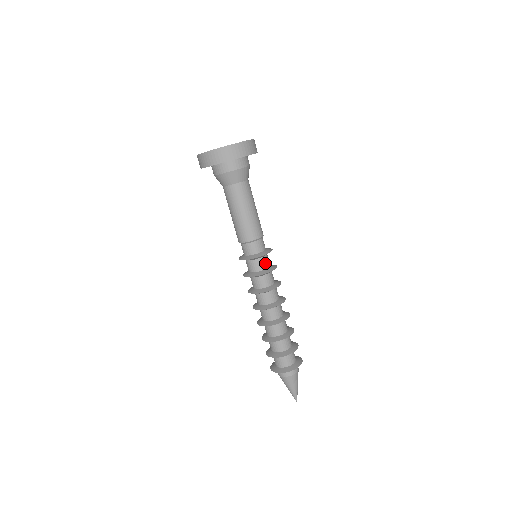
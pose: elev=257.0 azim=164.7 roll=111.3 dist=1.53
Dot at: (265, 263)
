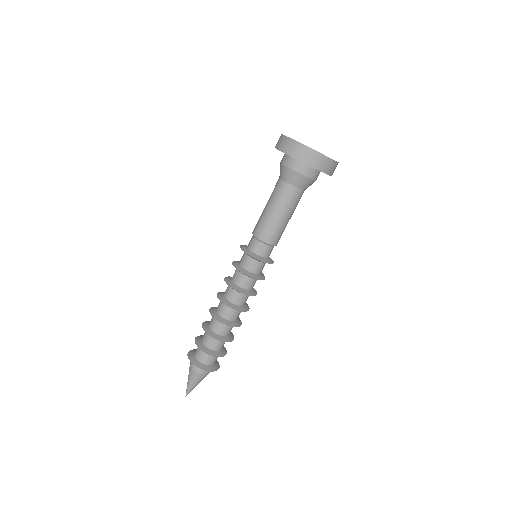
Dot at: (250, 265)
